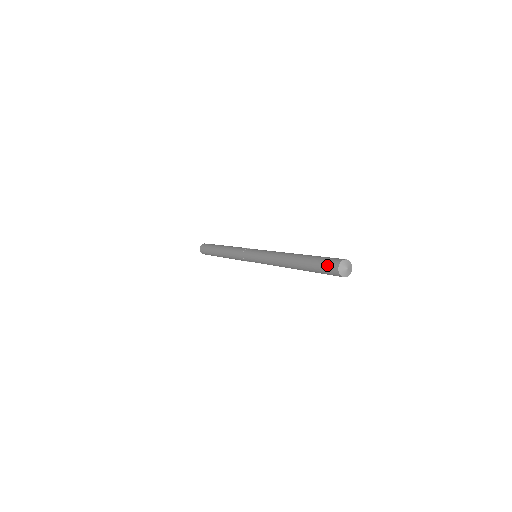
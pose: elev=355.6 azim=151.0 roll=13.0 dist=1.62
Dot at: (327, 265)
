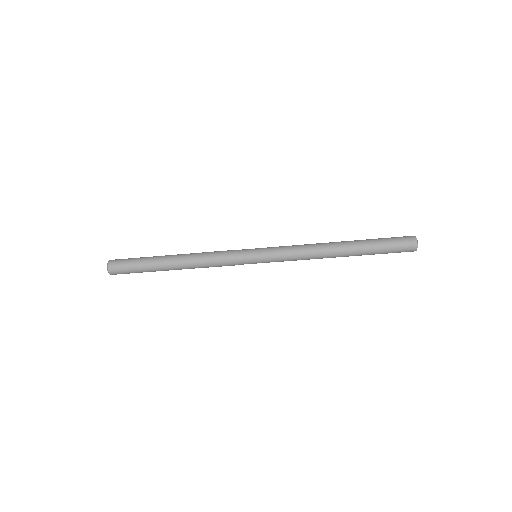
Dot at: (400, 237)
